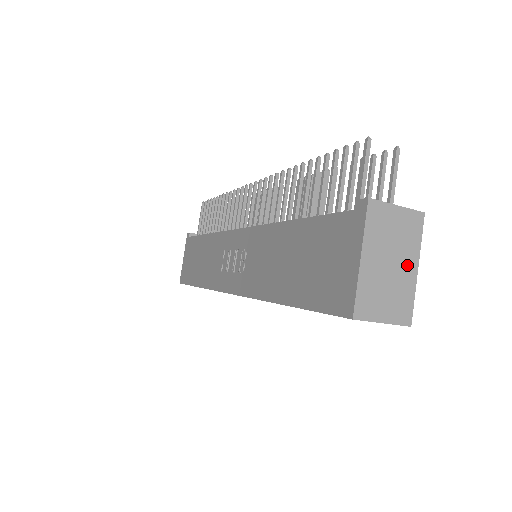
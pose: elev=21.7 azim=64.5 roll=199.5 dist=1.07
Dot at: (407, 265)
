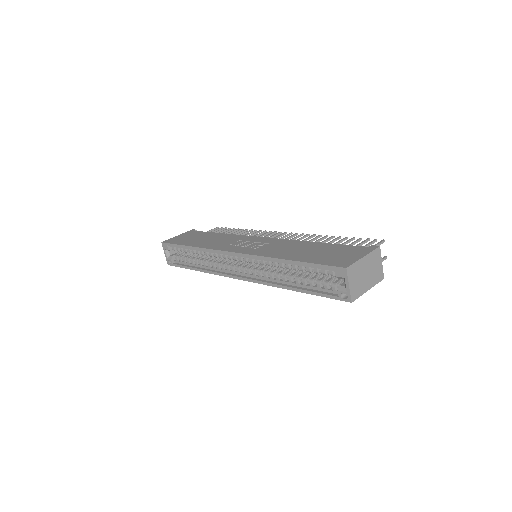
Dot at: (368, 283)
